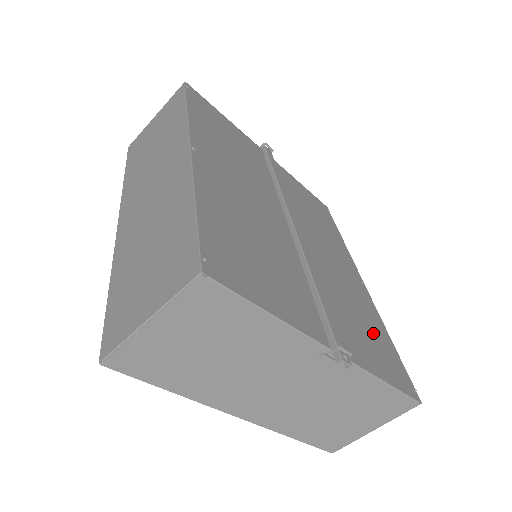
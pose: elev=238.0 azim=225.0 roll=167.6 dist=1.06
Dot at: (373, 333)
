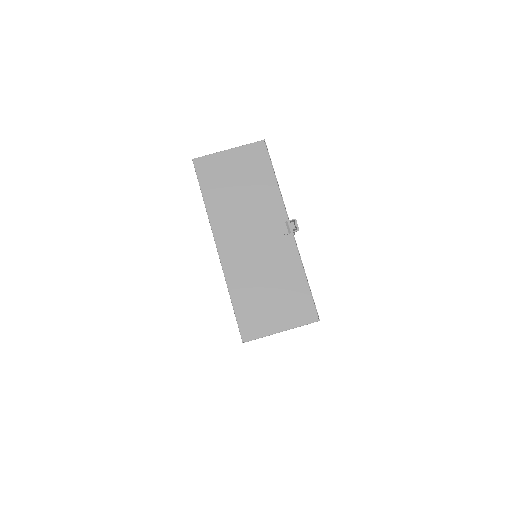
Dot at: occluded
